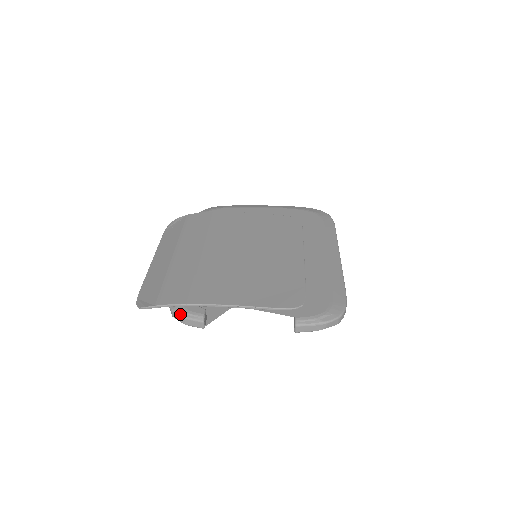
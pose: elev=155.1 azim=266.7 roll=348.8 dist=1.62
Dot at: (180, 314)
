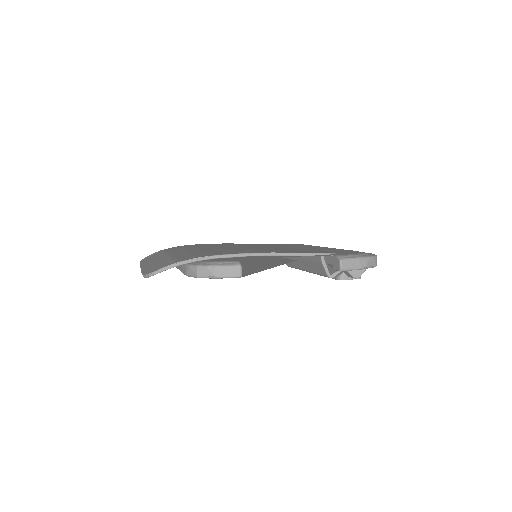
Dot at: (210, 264)
